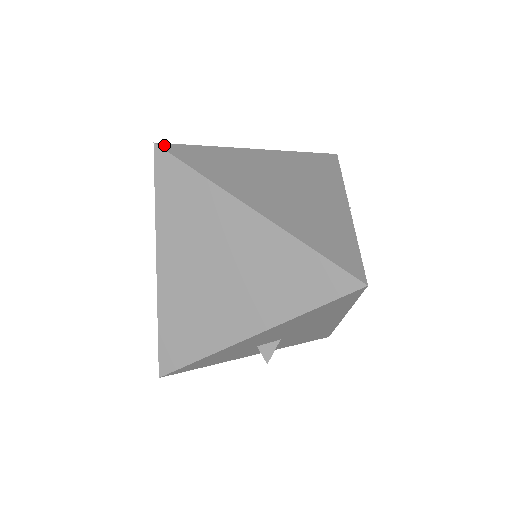
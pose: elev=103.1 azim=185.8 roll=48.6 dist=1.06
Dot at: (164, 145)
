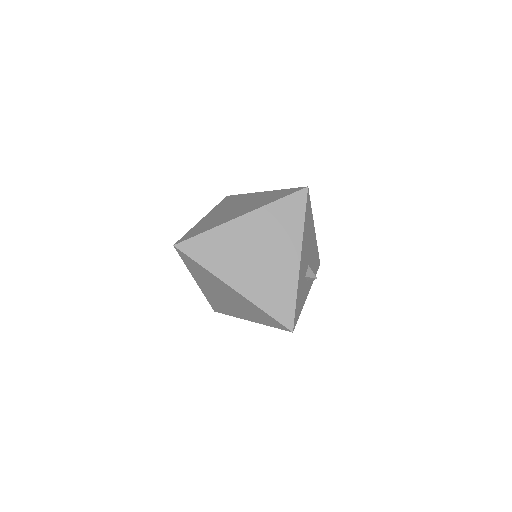
Dot at: (178, 242)
